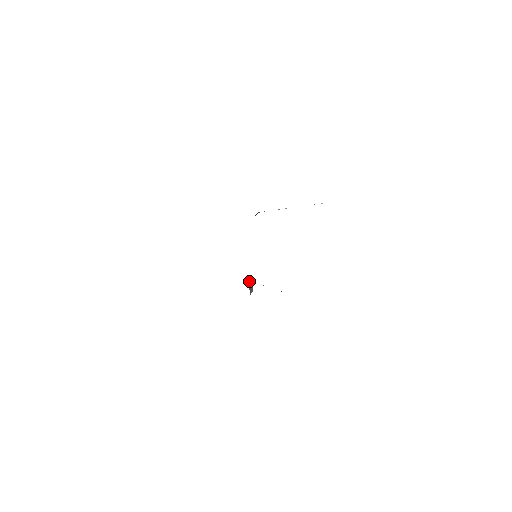
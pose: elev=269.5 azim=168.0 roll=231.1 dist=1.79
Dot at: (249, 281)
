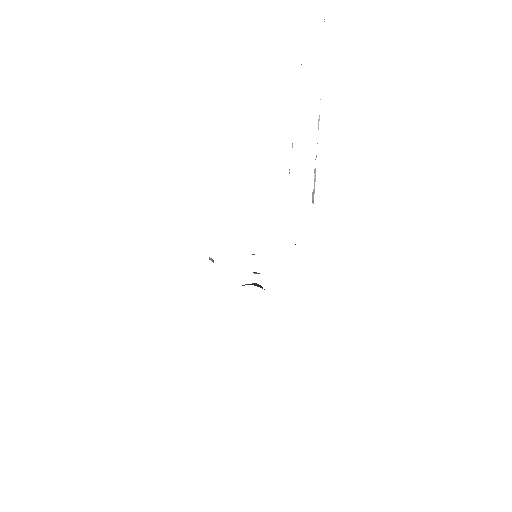
Dot at: occluded
